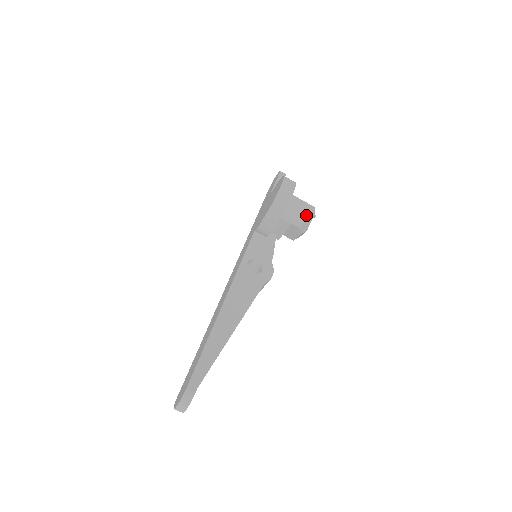
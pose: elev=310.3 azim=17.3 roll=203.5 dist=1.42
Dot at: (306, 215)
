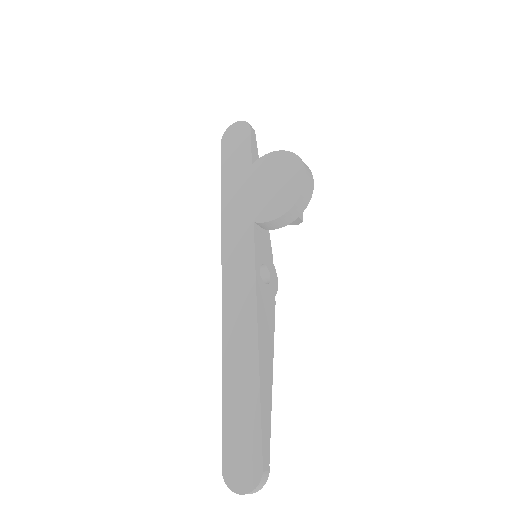
Dot at: occluded
